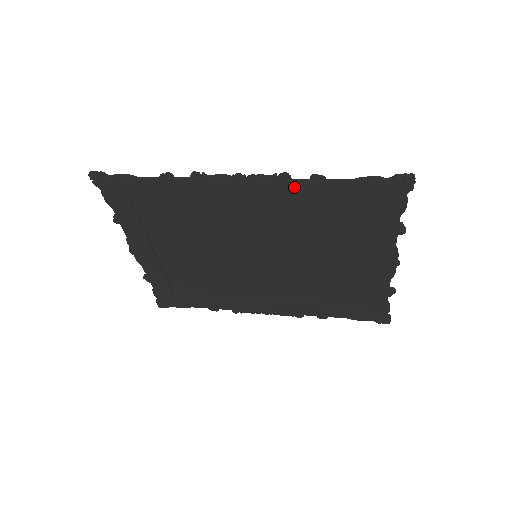
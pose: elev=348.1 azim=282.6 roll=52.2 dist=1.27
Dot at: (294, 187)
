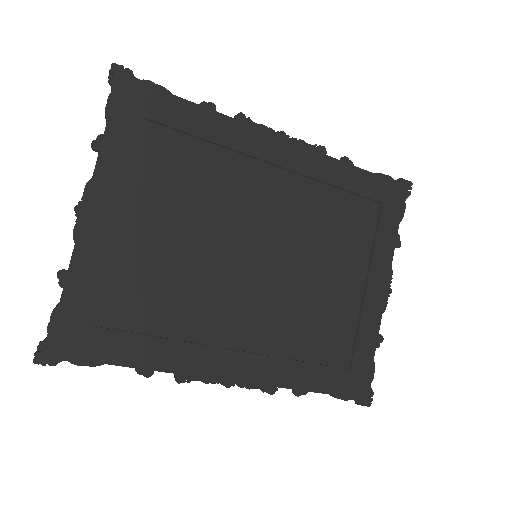
Dot at: (327, 163)
